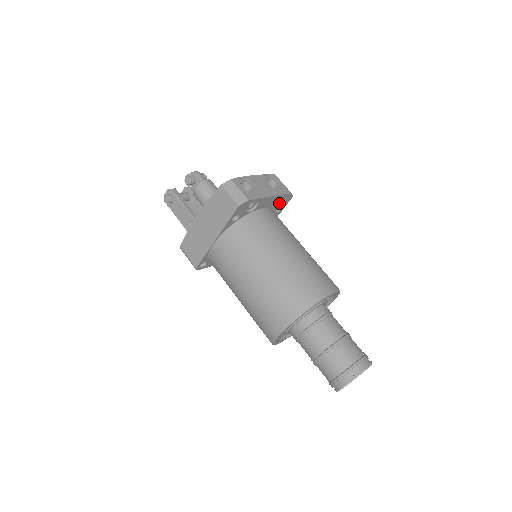
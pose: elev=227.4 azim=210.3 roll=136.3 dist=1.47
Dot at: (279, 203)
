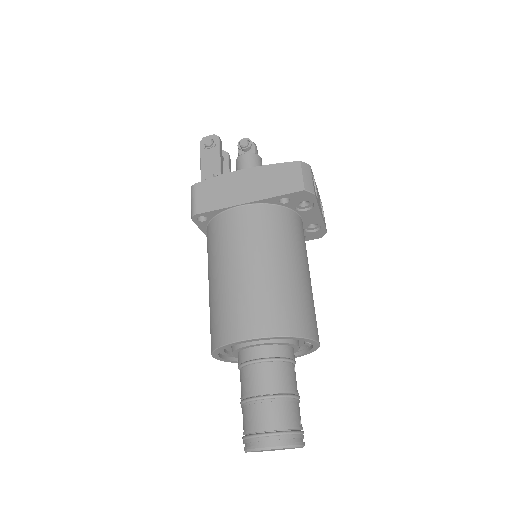
Dot at: (310, 231)
